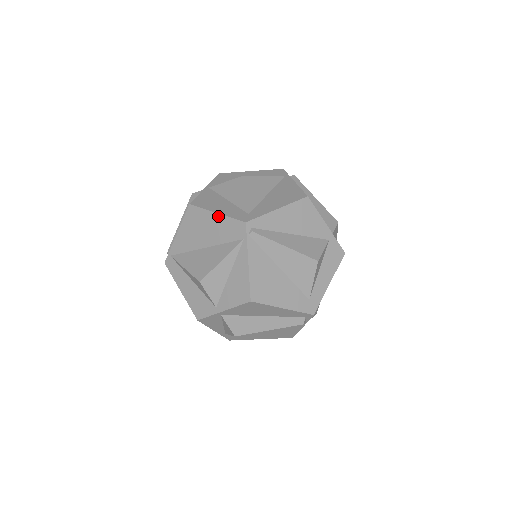
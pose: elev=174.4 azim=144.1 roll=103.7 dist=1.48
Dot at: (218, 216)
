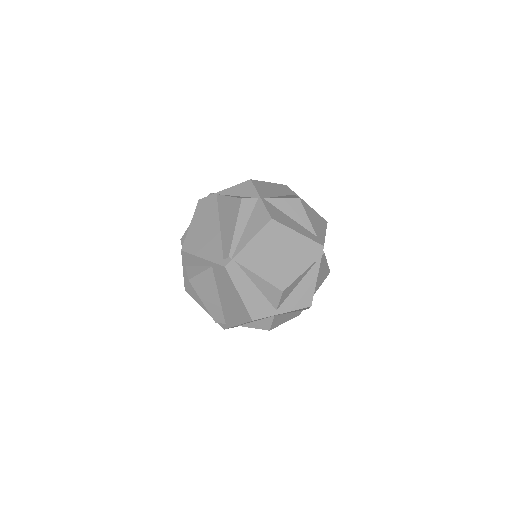
Dot at: (300, 236)
